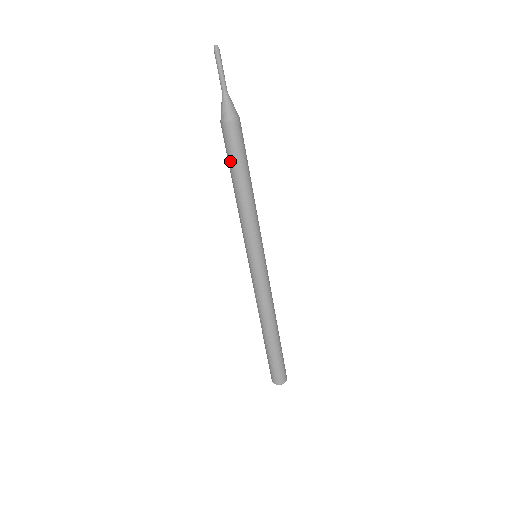
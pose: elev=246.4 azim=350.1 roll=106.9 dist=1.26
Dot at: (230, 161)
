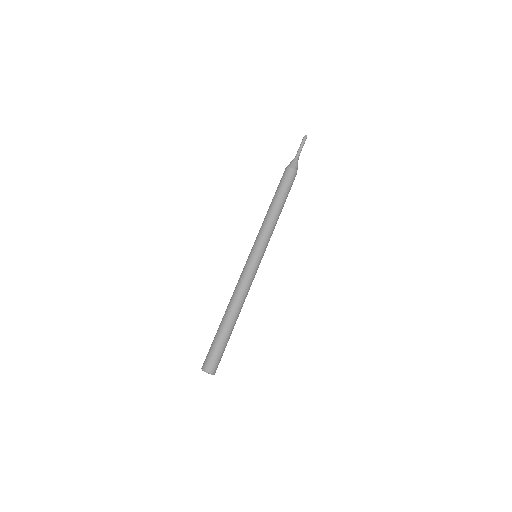
Dot at: (283, 189)
